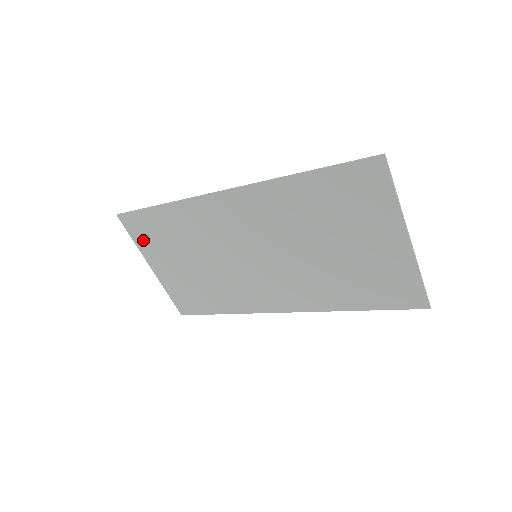
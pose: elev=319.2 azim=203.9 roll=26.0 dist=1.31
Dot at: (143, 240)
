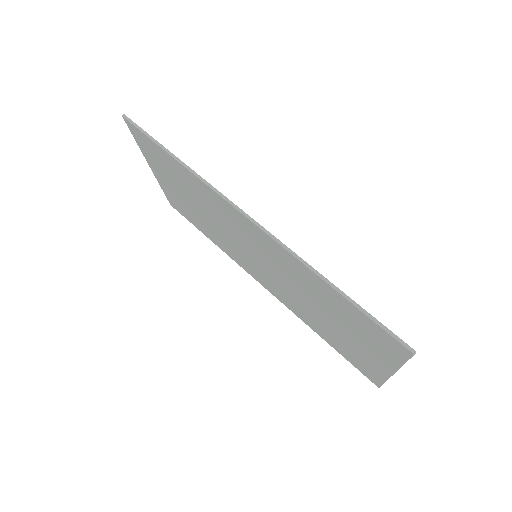
Dot at: (147, 151)
